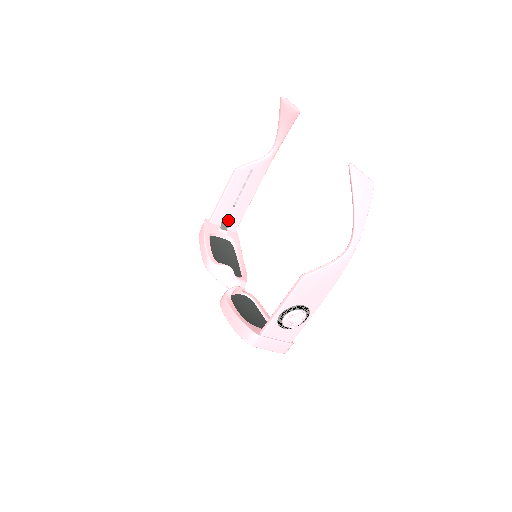
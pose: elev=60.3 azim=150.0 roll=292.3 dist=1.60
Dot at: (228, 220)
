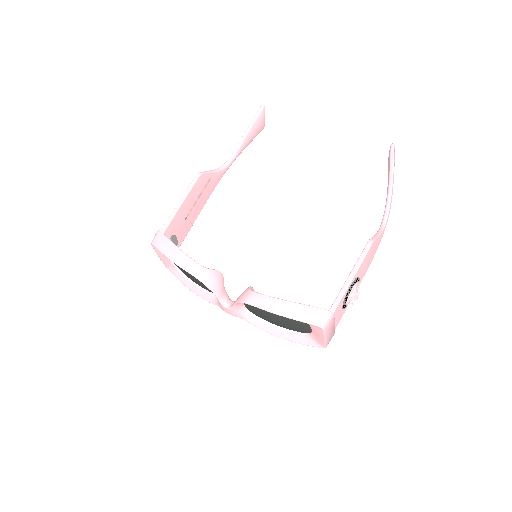
Dot at: (176, 236)
